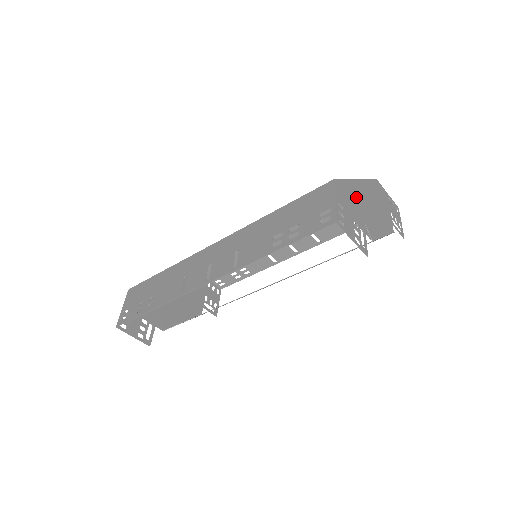
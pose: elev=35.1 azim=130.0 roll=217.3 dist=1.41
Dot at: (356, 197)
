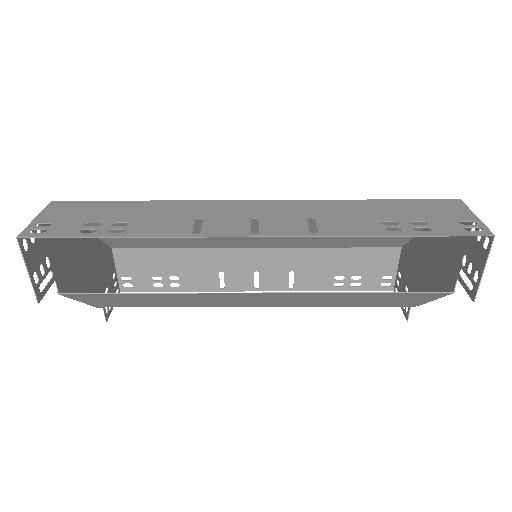
Dot at: (442, 238)
